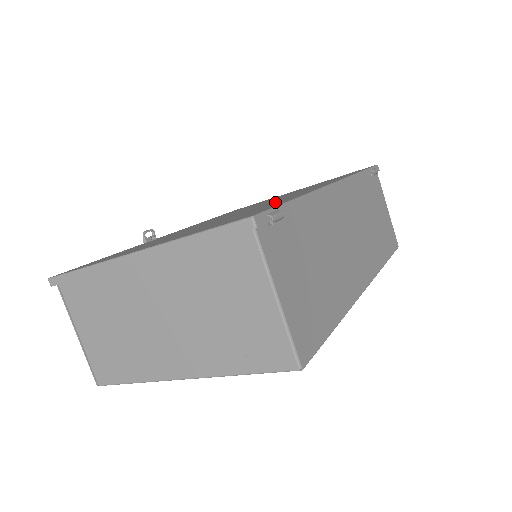
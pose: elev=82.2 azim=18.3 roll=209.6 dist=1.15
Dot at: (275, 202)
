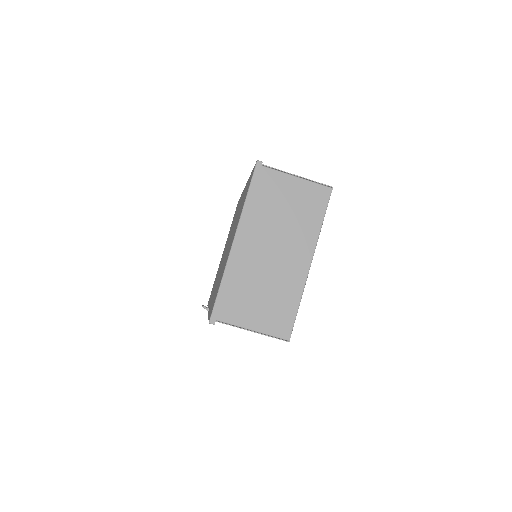
Dot at: occluded
